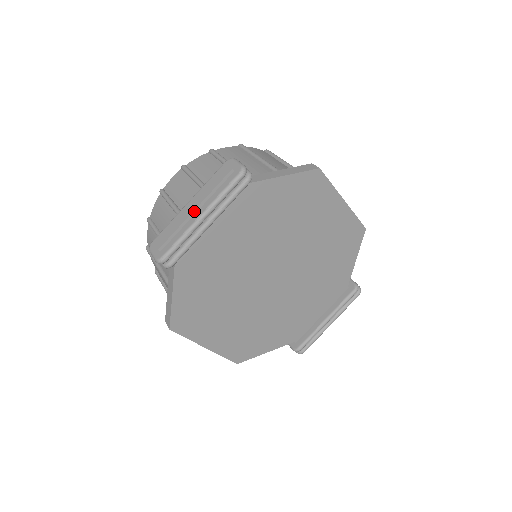
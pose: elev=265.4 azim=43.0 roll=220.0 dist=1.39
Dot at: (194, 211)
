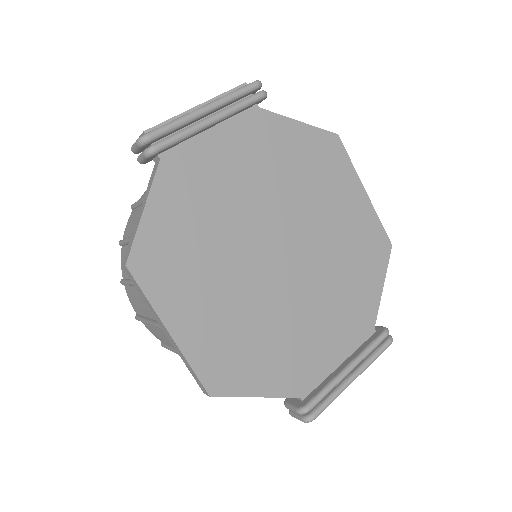
Dot at: (197, 107)
